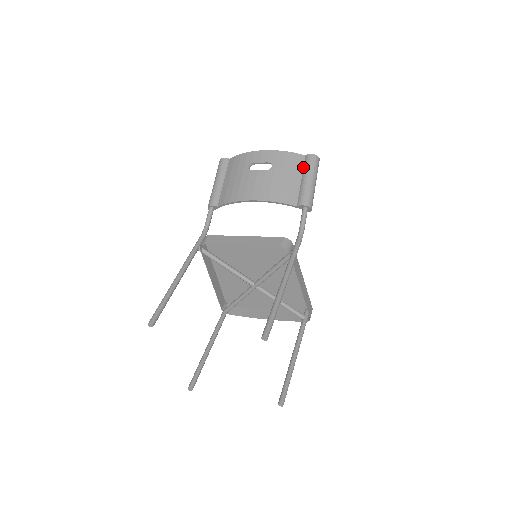
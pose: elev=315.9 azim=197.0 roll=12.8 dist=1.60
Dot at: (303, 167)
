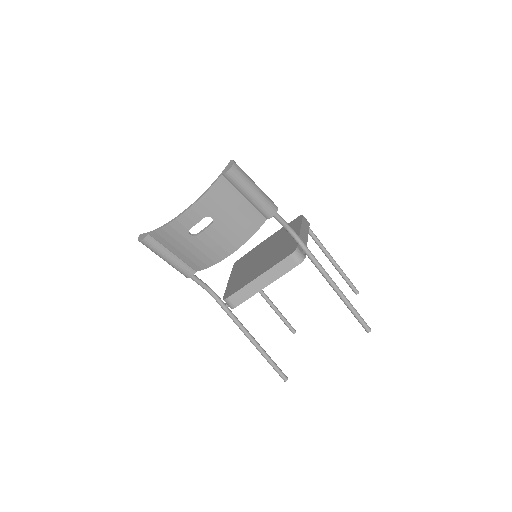
Dot at: (233, 186)
